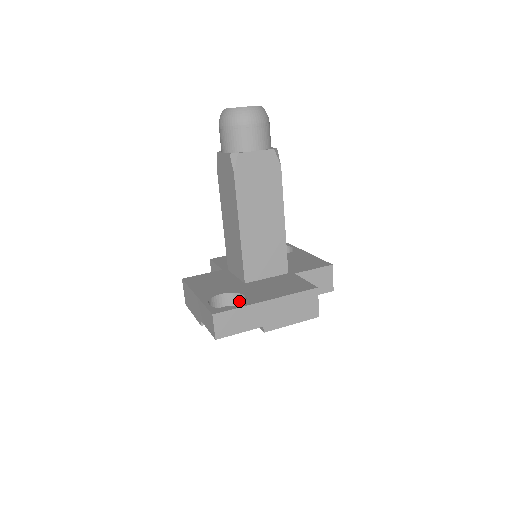
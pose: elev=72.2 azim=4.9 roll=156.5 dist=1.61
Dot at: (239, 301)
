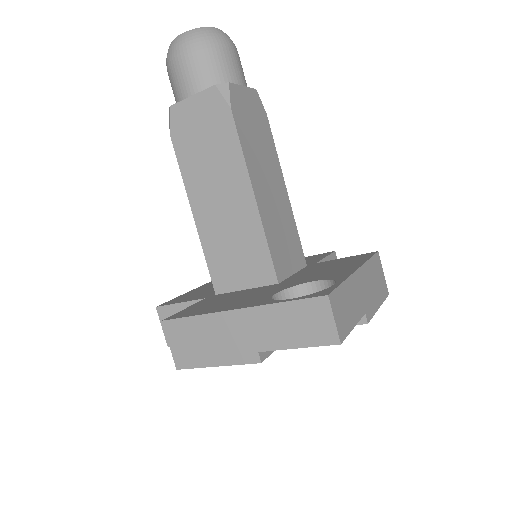
Dot at: occluded
